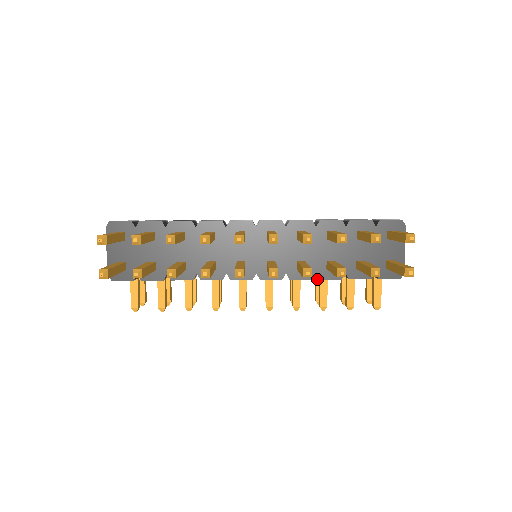
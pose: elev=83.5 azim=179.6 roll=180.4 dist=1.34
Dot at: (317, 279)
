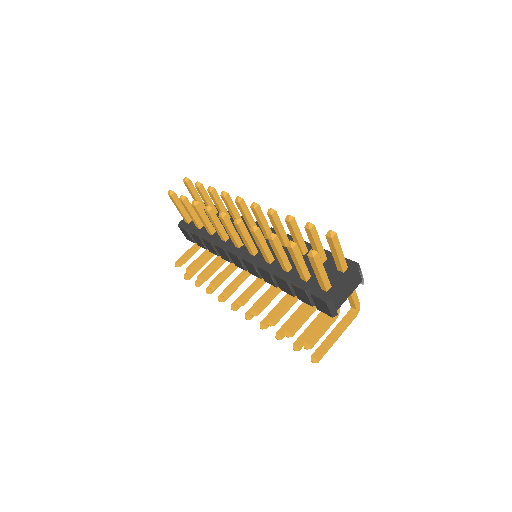
Dot at: (290, 318)
